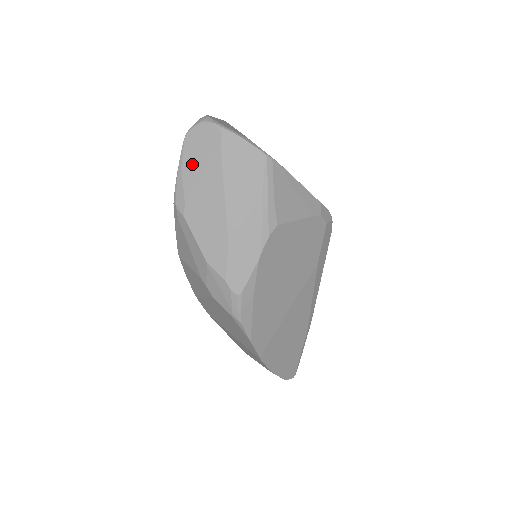
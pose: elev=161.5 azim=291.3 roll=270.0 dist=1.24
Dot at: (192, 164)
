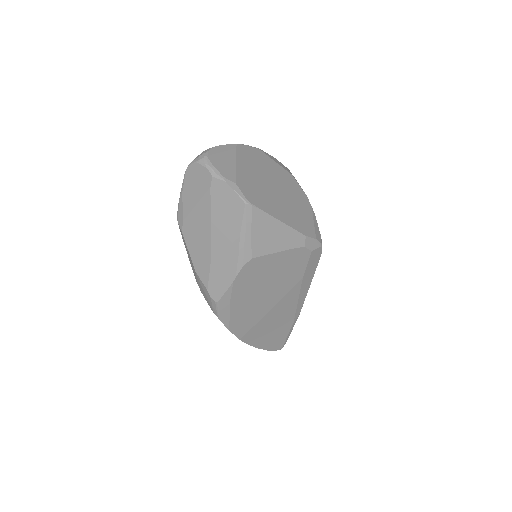
Dot at: (190, 193)
